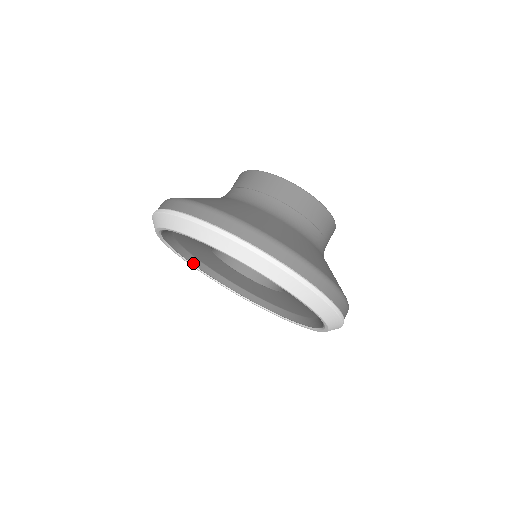
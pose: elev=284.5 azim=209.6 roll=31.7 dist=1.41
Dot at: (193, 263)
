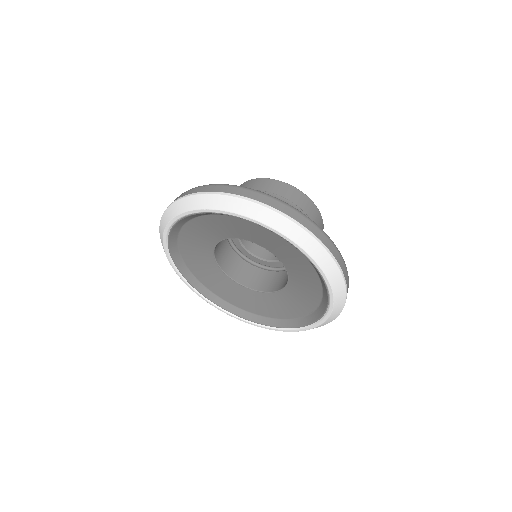
Dot at: (179, 268)
